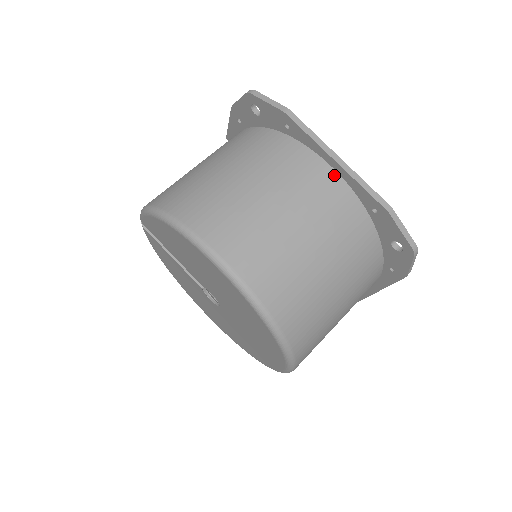
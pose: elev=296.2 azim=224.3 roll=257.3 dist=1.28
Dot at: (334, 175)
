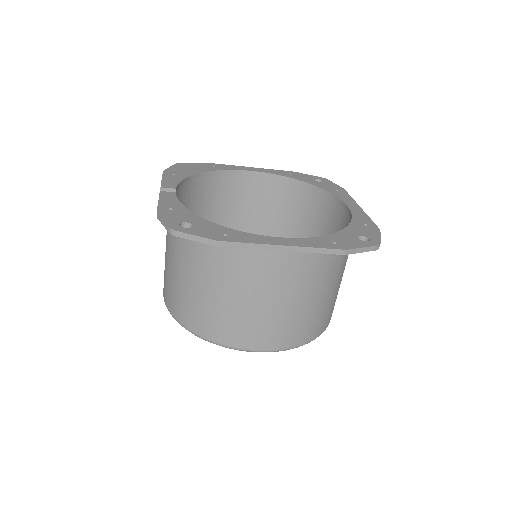
Dot at: occluded
